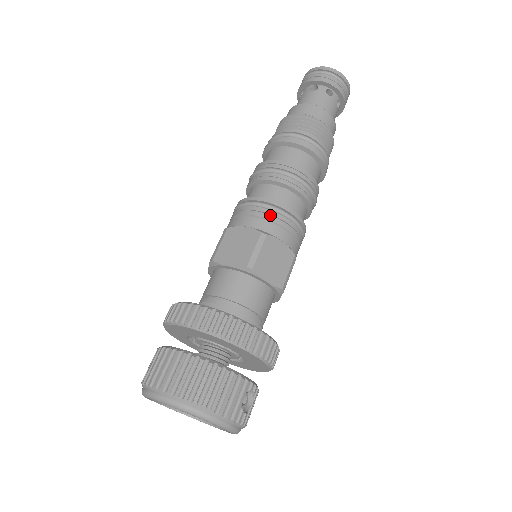
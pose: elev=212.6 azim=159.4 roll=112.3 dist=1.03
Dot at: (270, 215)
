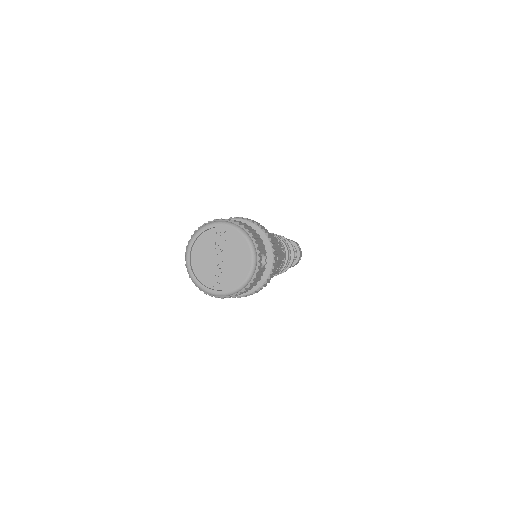
Dot at: (273, 235)
